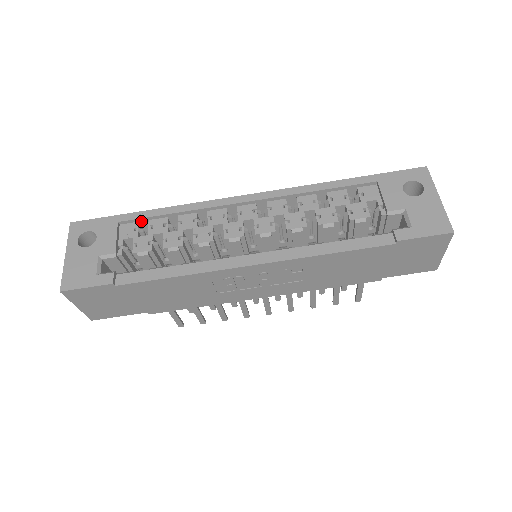
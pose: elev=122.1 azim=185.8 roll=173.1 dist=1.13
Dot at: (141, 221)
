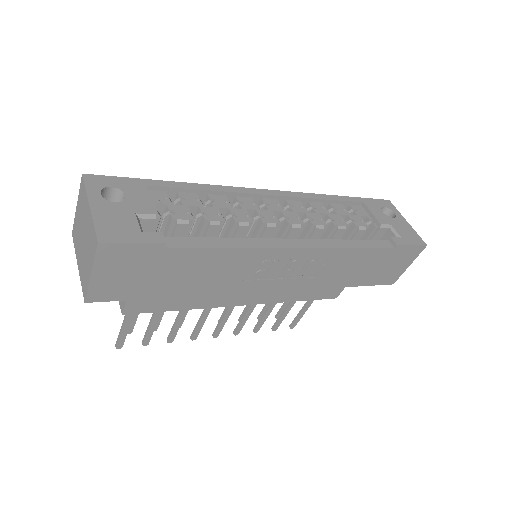
Dot at: (169, 191)
